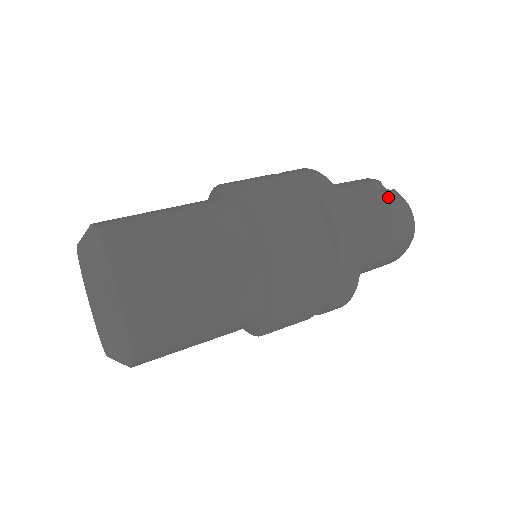
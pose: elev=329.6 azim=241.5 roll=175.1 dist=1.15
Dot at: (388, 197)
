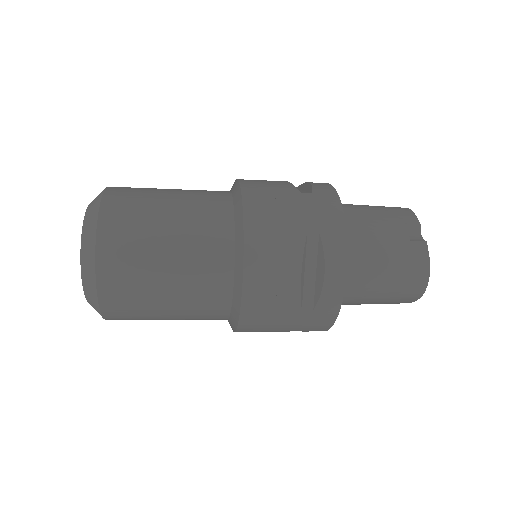
Dot at: (412, 250)
